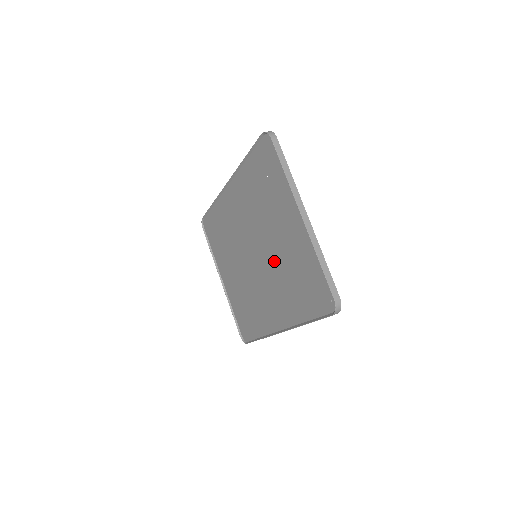
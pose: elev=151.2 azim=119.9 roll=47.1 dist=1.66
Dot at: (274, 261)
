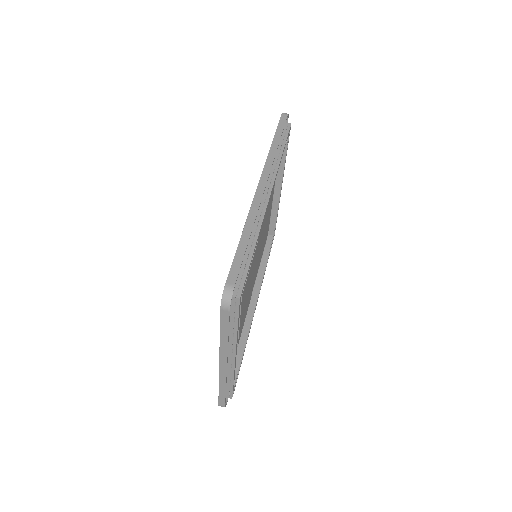
Dot at: occluded
